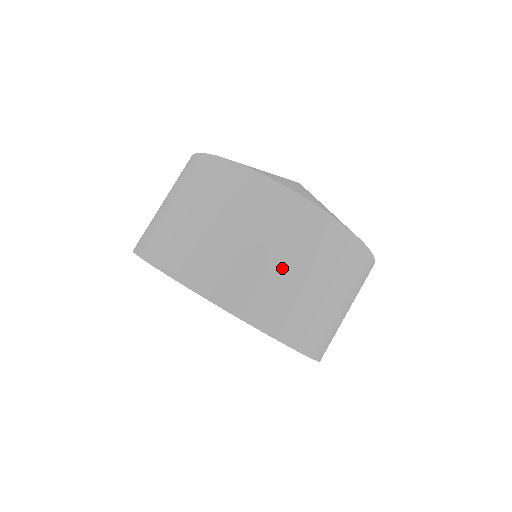
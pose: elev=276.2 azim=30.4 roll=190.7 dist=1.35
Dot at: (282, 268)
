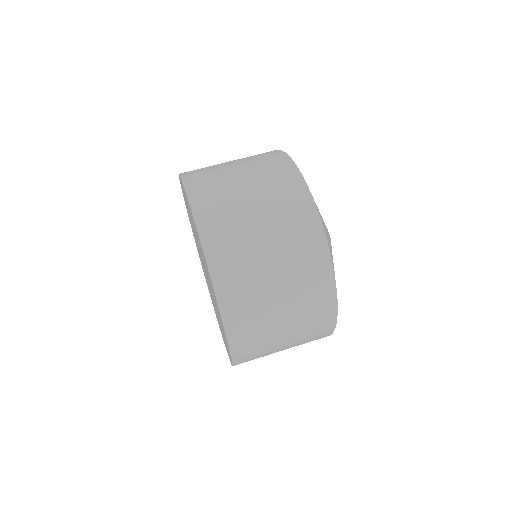
Dot at: (274, 289)
